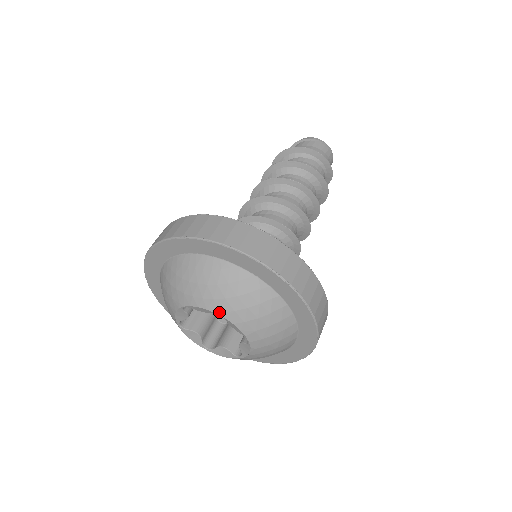
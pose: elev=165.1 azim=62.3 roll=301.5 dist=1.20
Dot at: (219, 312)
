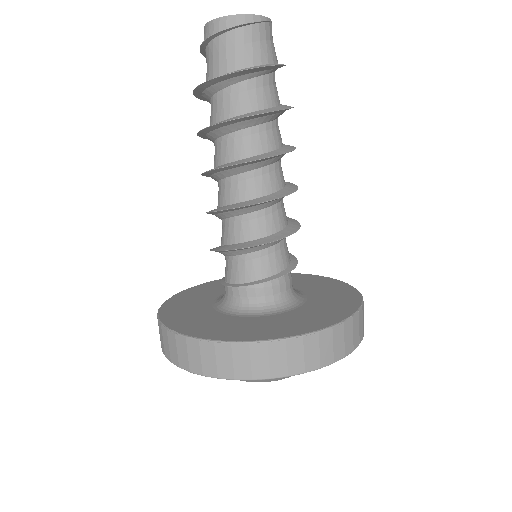
Dot at: occluded
